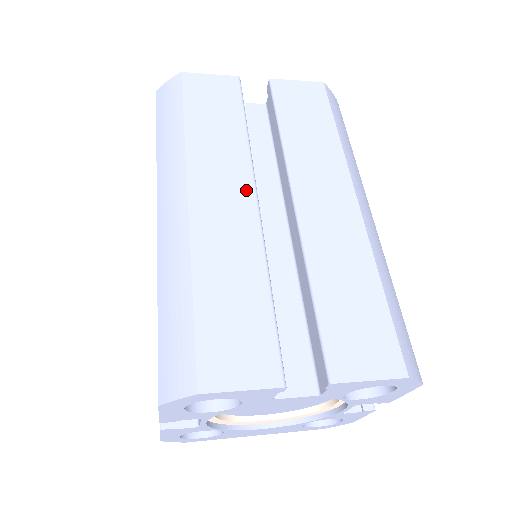
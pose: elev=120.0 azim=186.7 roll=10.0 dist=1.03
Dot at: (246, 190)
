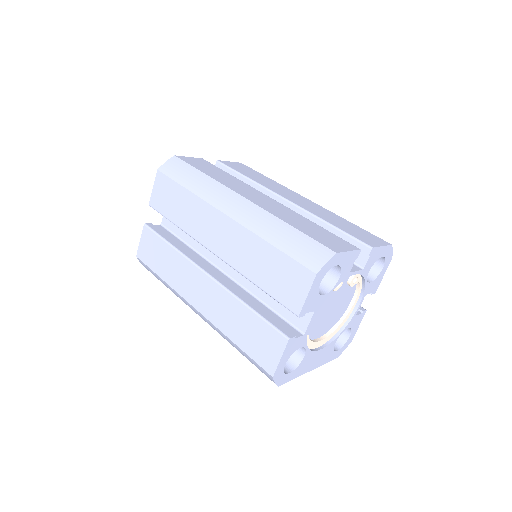
Dot at: (263, 195)
